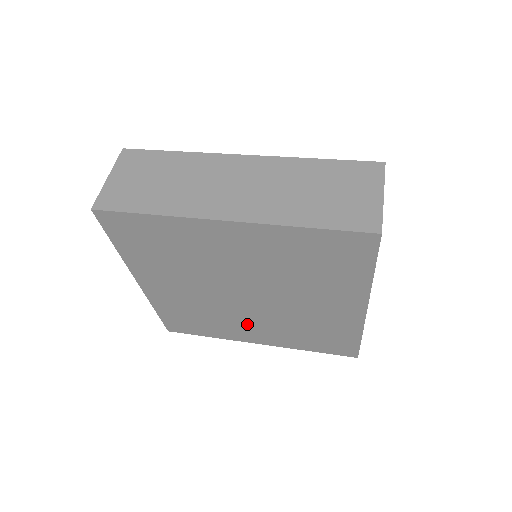
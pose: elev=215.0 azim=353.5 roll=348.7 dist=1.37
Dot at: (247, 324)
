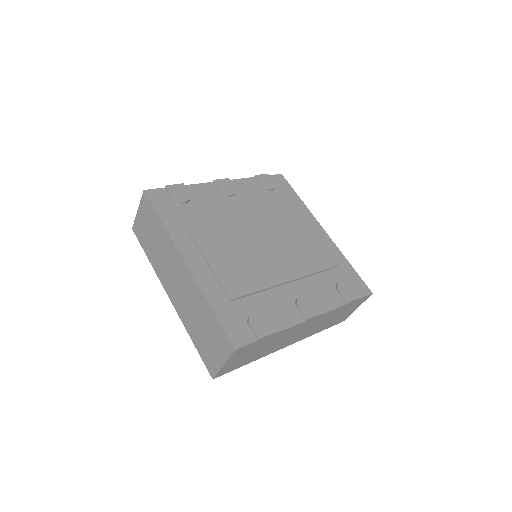
Dot at: occluded
